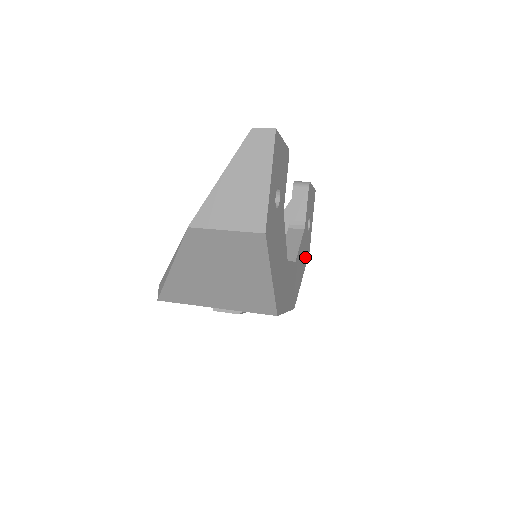
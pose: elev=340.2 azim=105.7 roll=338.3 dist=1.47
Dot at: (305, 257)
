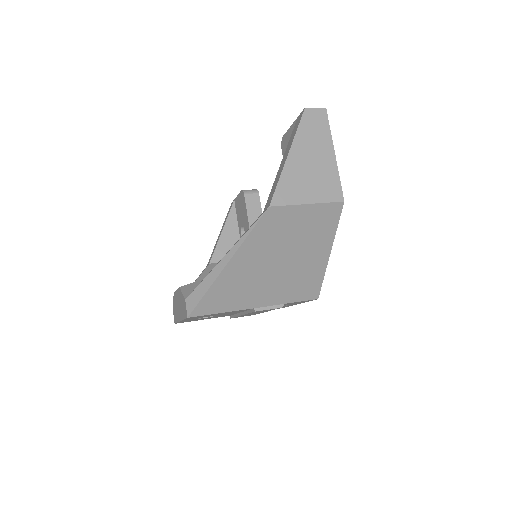
Dot at: occluded
